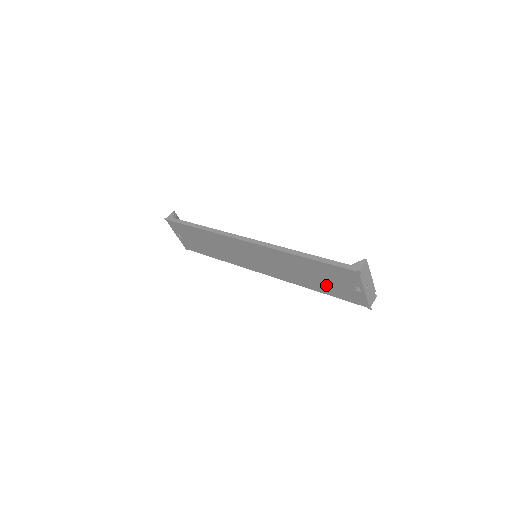
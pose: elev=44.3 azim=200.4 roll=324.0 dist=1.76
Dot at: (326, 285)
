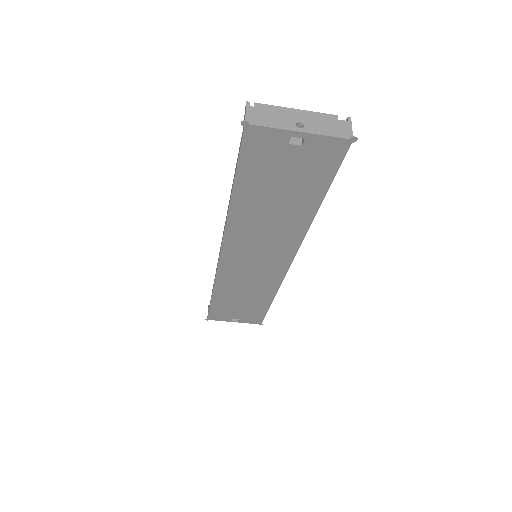
Dot at: (298, 189)
